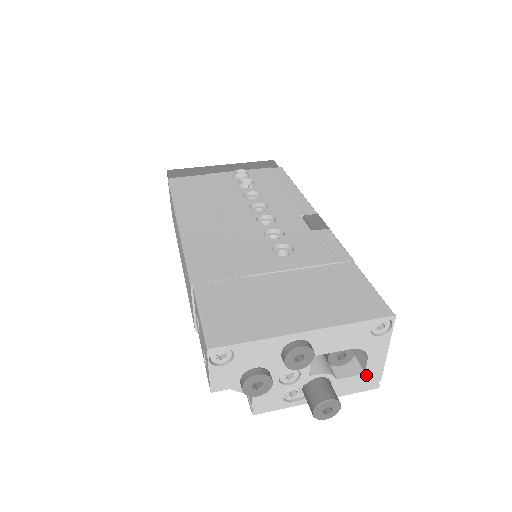
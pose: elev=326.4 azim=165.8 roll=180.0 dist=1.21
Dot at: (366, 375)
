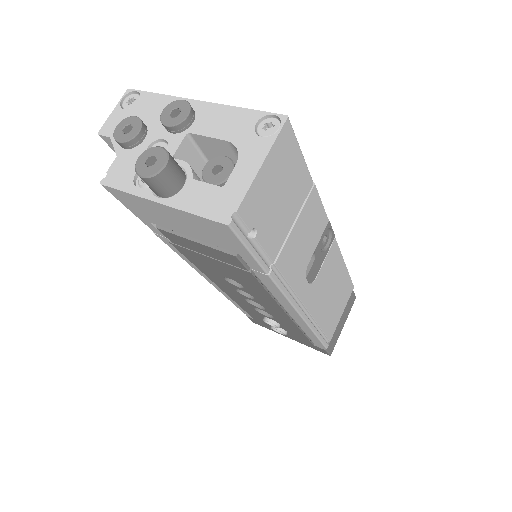
Dot at: (224, 191)
